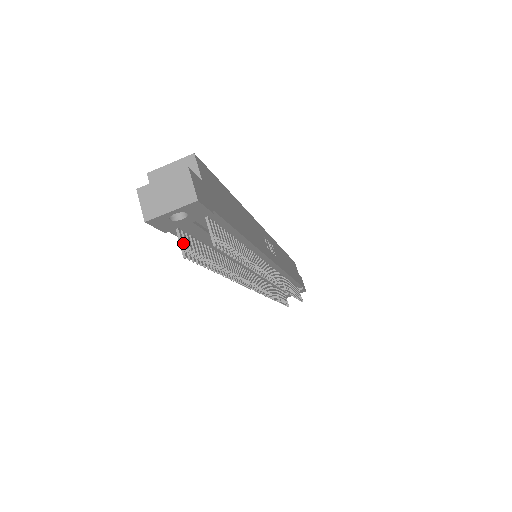
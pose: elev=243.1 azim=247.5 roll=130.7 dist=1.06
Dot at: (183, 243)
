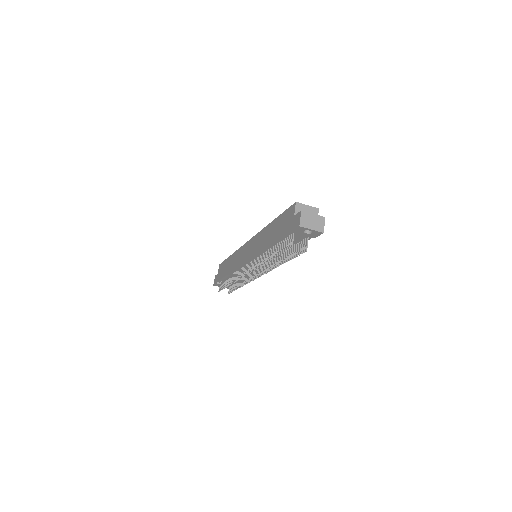
Dot at: occluded
